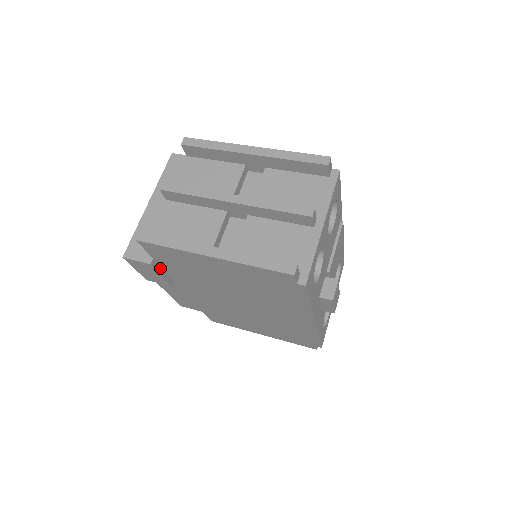
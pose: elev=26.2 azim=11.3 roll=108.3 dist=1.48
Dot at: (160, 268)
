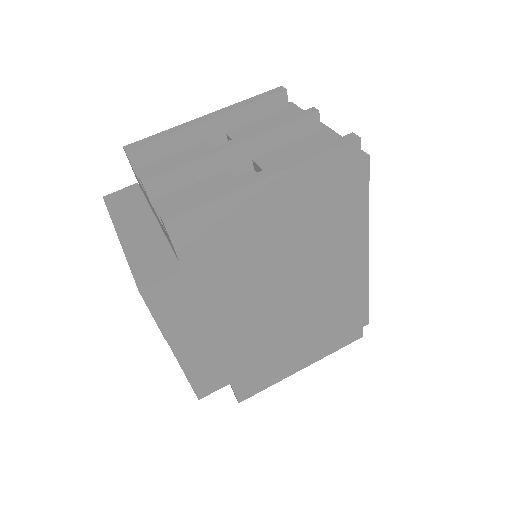
Dot at: (188, 285)
